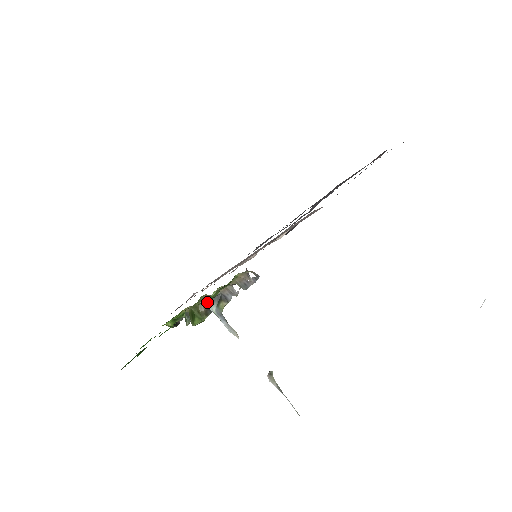
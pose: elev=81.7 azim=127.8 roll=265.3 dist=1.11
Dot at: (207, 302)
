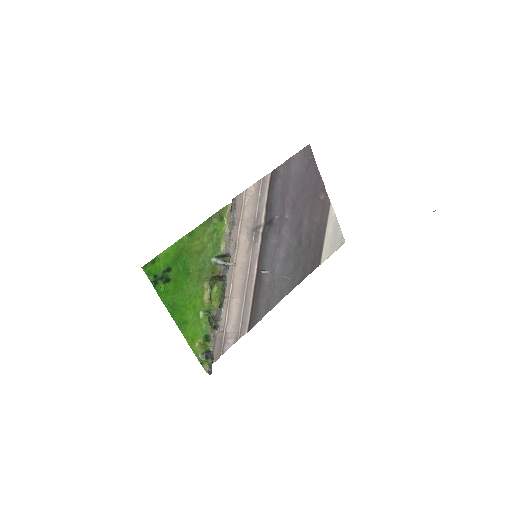
Dot at: (215, 259)
